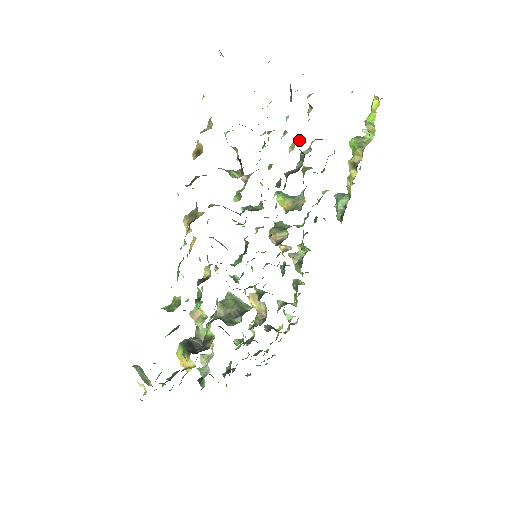
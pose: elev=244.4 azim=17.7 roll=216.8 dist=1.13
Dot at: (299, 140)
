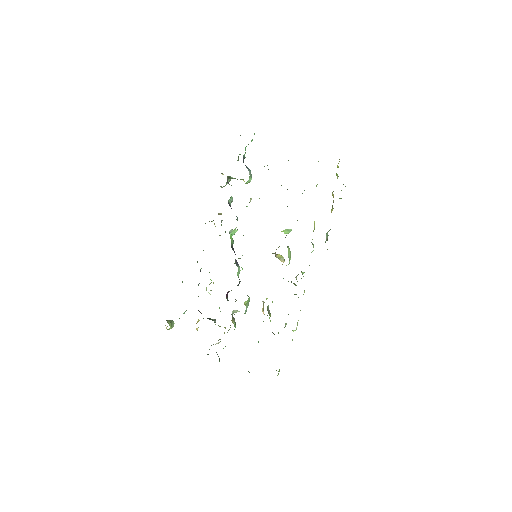
Dot at: occluded
